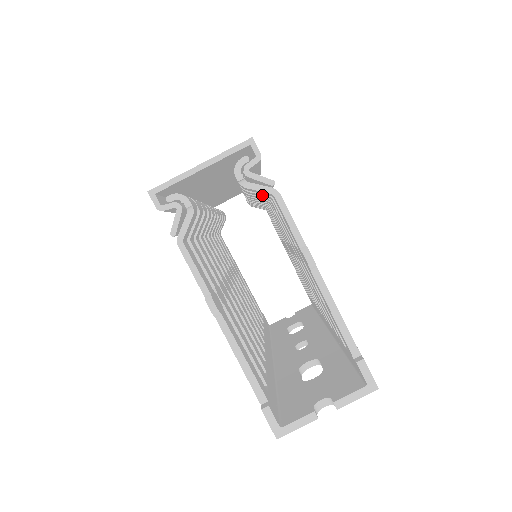
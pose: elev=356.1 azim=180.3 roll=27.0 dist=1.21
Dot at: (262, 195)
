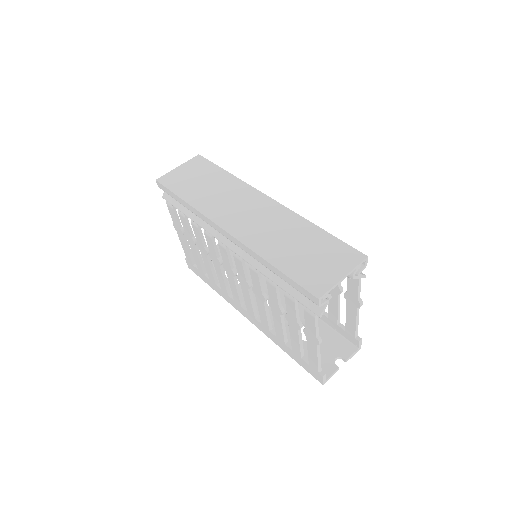
Dot at: occluded
